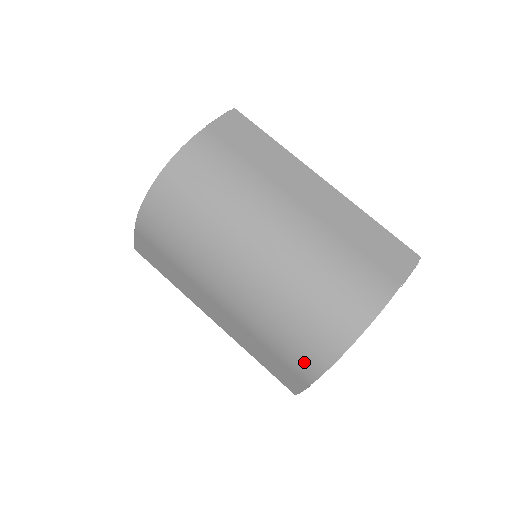
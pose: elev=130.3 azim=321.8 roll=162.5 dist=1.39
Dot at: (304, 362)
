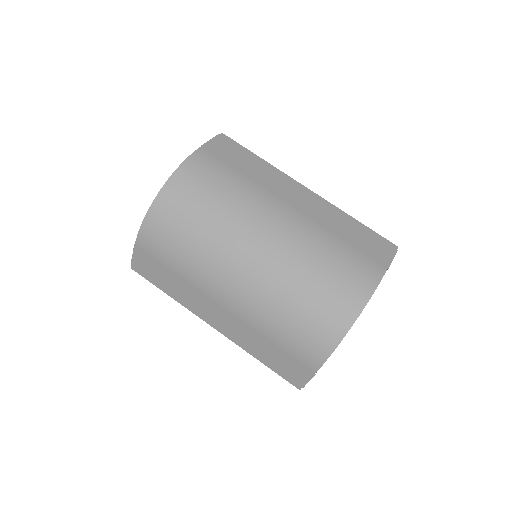
Dot at: (311, 348)
